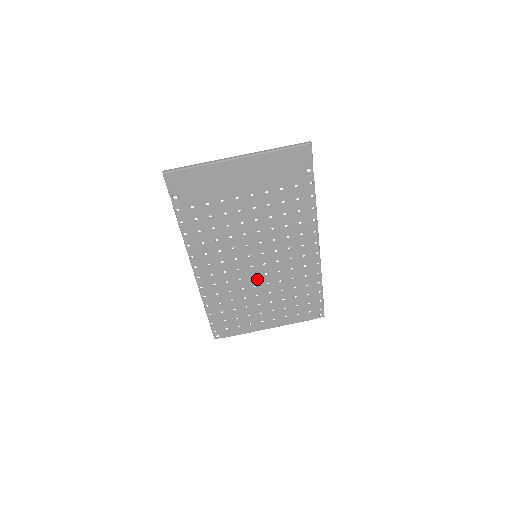
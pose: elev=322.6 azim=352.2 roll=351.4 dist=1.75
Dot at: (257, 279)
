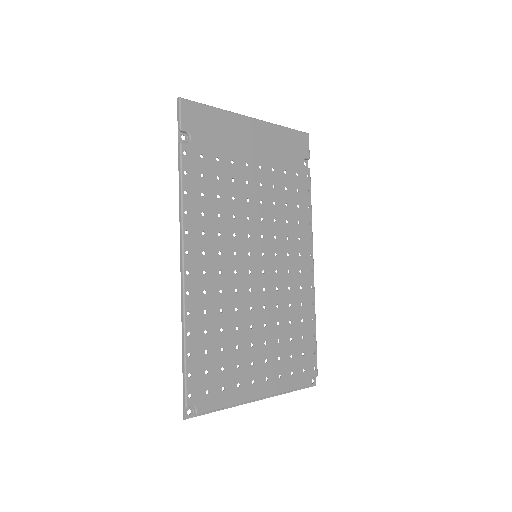
Dot at: (254, 295)
